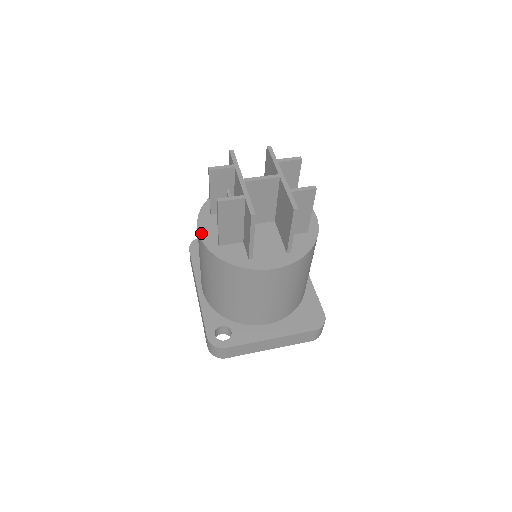
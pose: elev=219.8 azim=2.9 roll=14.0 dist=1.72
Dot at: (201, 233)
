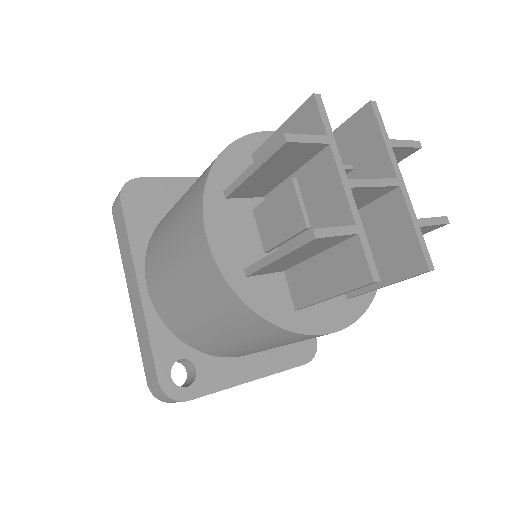
Dot at: (213, 243)
